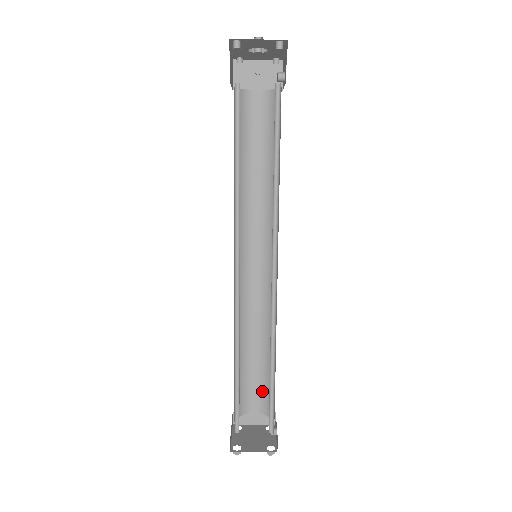
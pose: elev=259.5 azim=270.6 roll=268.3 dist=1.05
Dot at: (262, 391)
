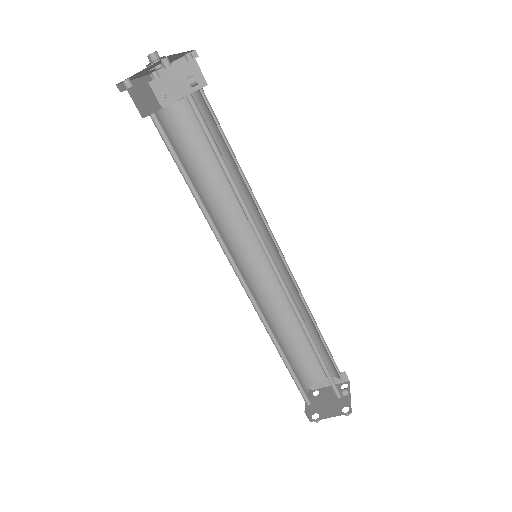
Dot at: (323, 359)
